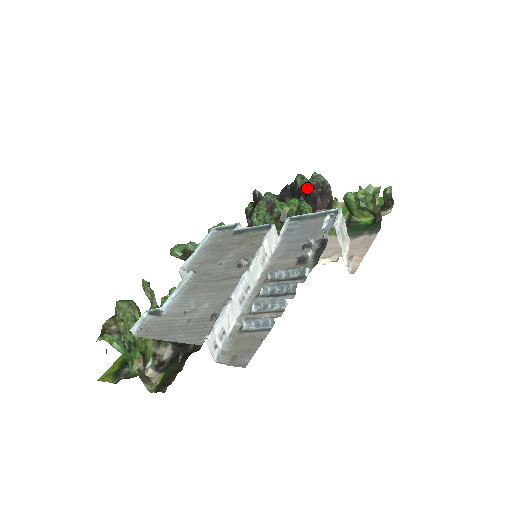
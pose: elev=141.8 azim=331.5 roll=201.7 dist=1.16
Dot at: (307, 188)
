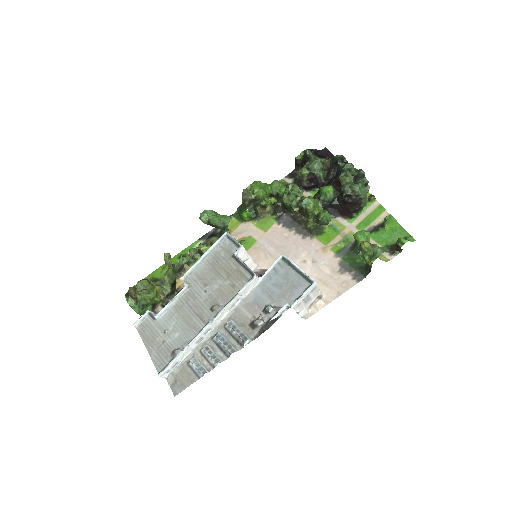
Dot at: occluded
